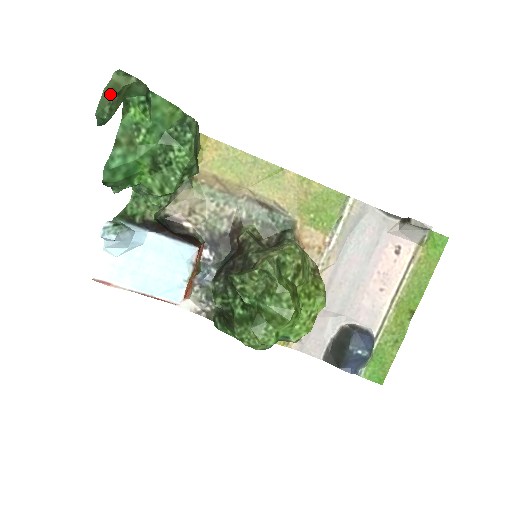
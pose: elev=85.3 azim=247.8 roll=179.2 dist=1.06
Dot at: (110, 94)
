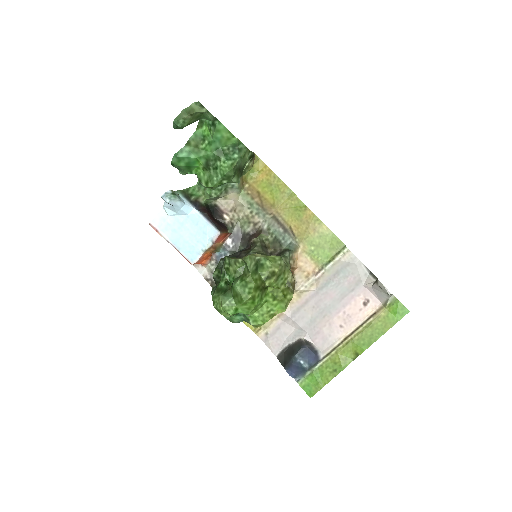
Dot at: (186, 113)
